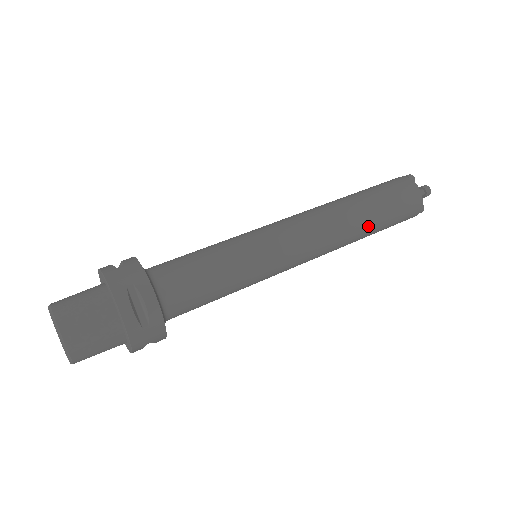
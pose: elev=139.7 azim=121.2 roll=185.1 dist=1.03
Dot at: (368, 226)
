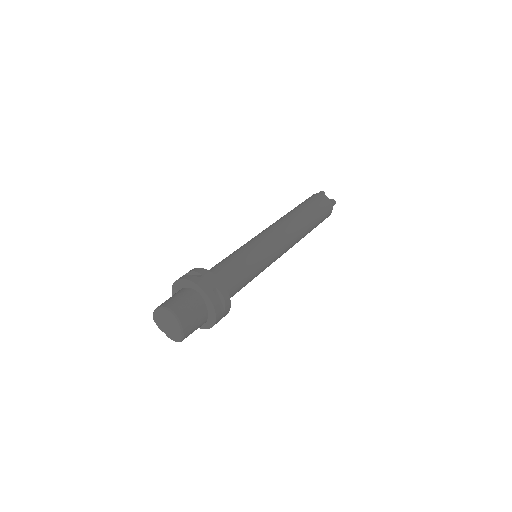
Dot at: (310, 229)
